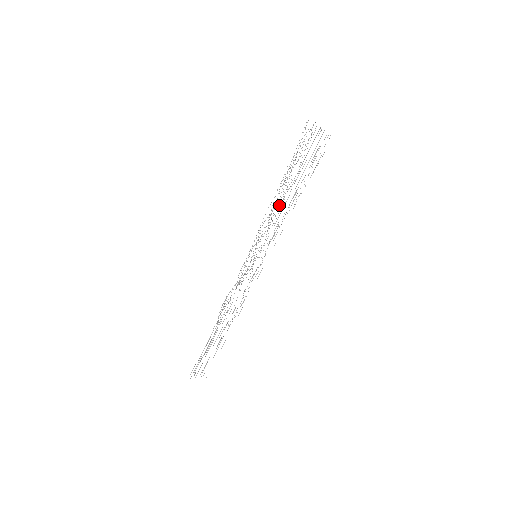
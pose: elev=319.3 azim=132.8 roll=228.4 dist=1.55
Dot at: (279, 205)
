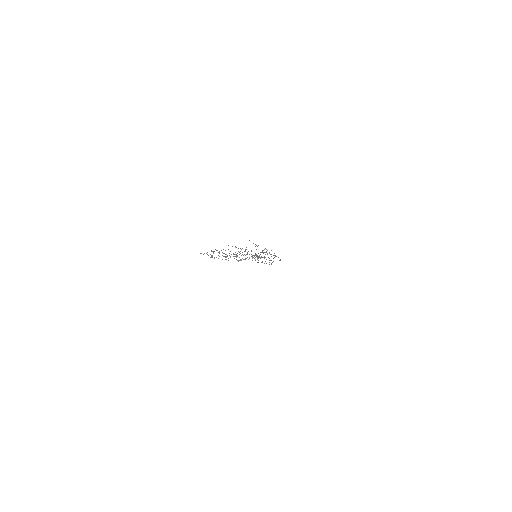
Dot at: occluded
